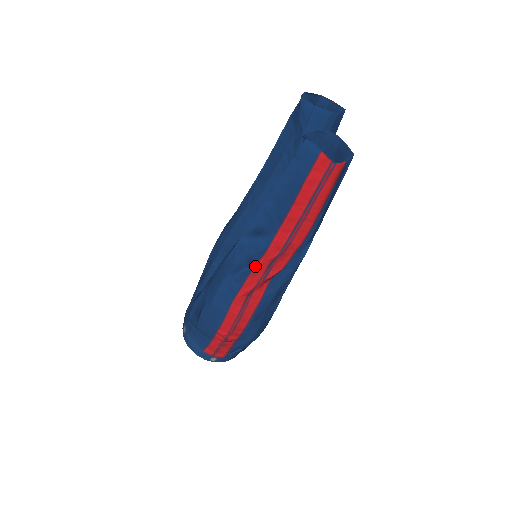
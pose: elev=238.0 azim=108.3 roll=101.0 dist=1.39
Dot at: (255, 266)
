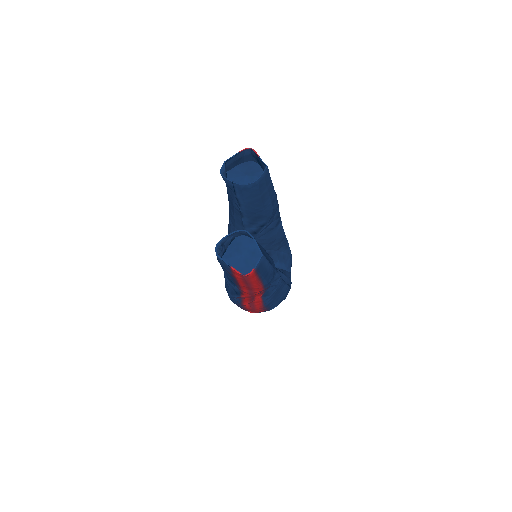
Dot at: (241, 297)
